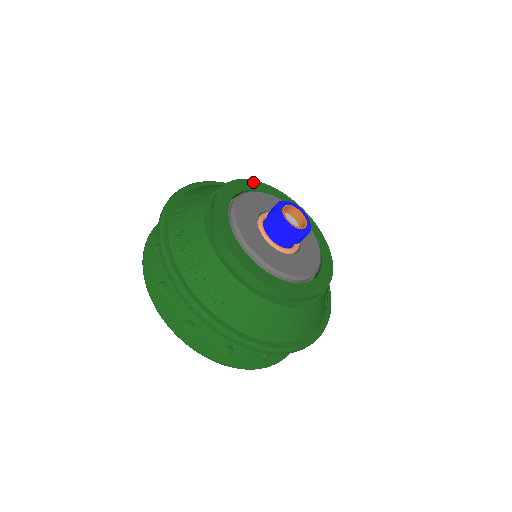
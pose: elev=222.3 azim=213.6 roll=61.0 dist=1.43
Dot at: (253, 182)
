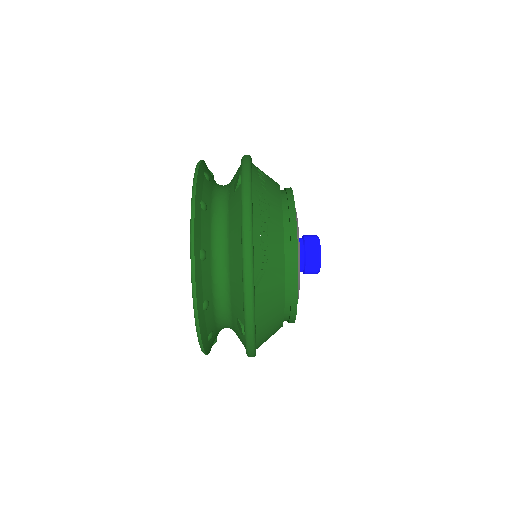
Dot at: occluded
